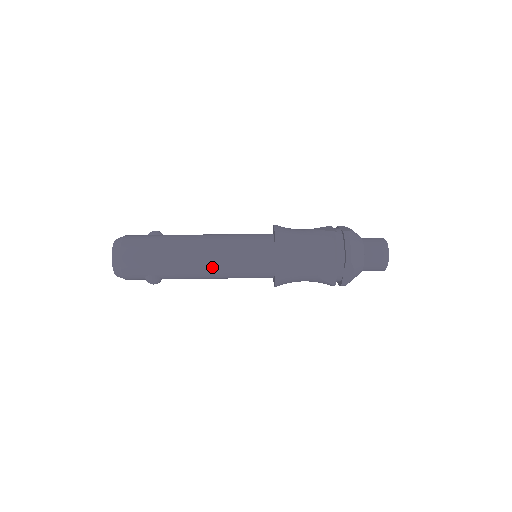
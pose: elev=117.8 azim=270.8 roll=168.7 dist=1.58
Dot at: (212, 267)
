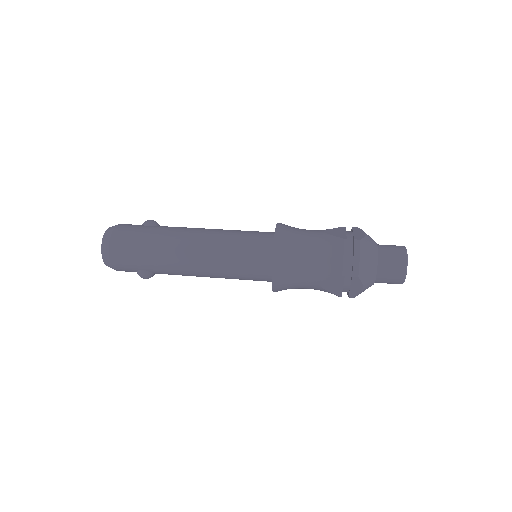
Dot at: (204, 268)
